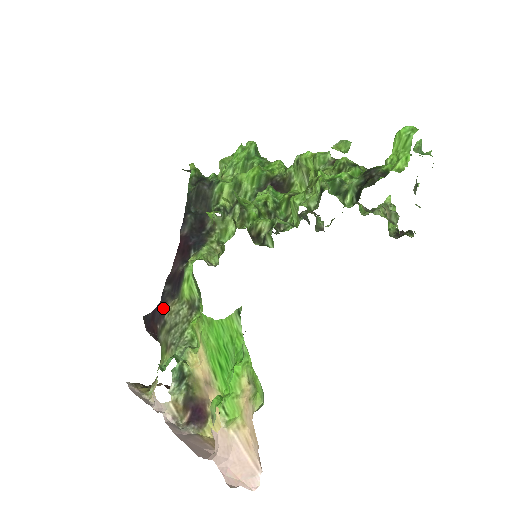
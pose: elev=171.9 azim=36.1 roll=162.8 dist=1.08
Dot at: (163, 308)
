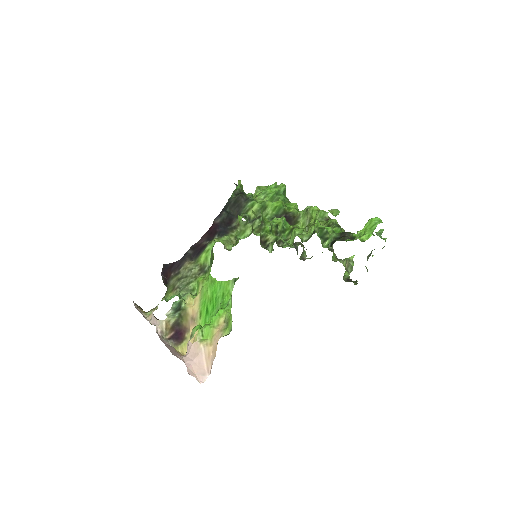
Dot at: (181, 263)
